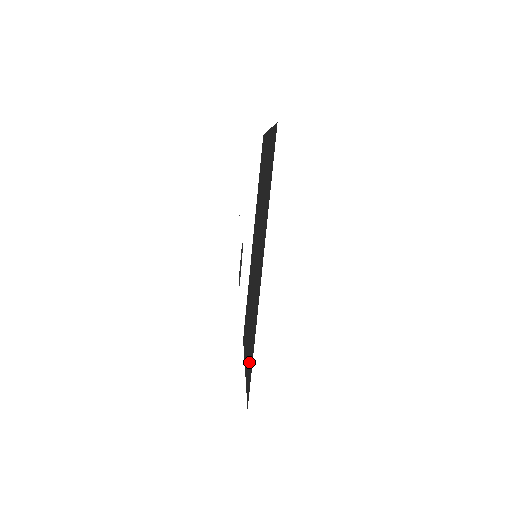
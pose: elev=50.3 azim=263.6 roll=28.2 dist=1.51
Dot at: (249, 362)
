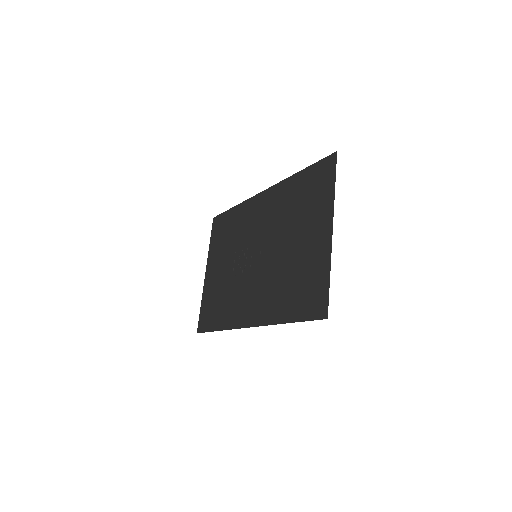
Dot at: (211, 307)
